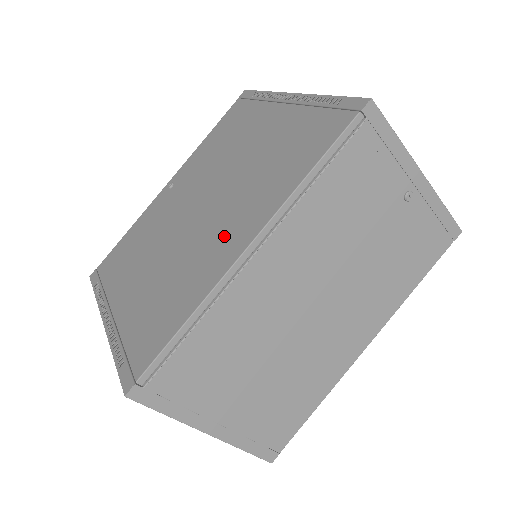
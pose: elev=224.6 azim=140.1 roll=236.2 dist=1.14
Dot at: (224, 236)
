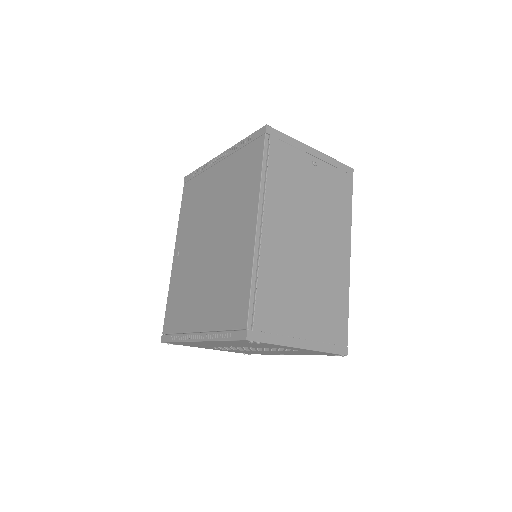
Dot at: (238, 235)
